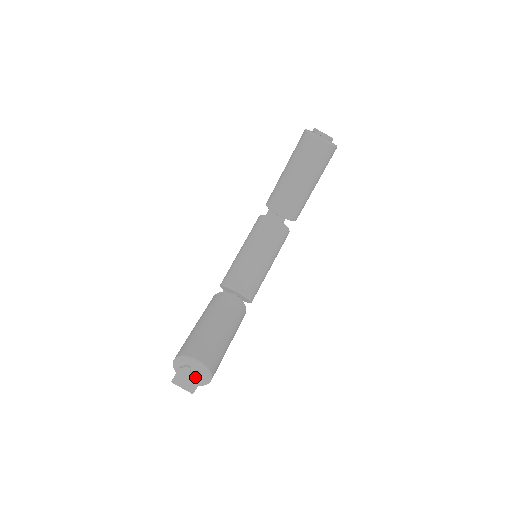
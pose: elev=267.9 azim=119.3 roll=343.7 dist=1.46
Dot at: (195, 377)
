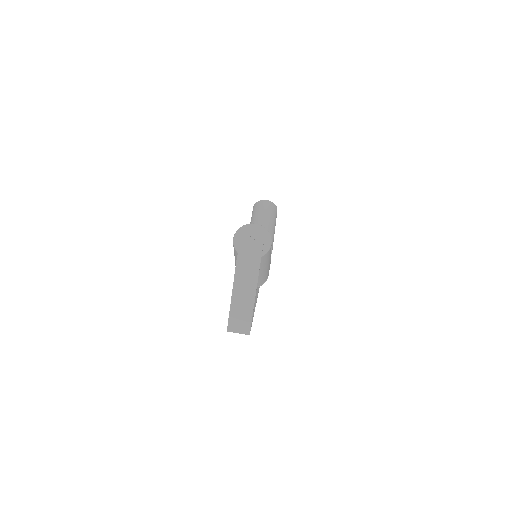
Dot at: (257, 239)
